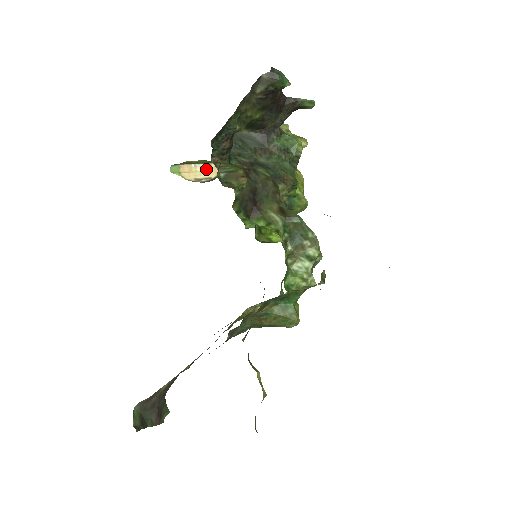
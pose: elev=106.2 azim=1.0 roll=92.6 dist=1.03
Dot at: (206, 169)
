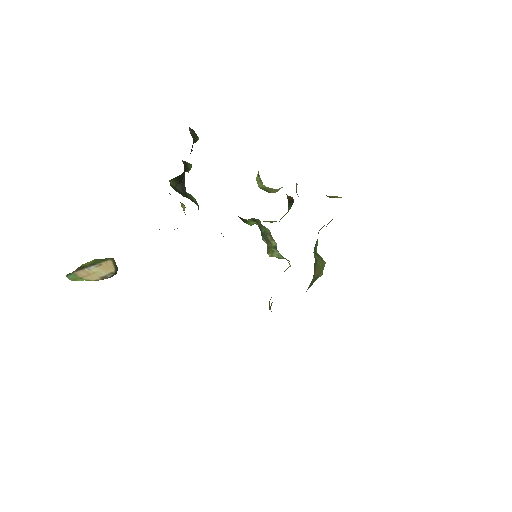
Dot at: (101, 268)
